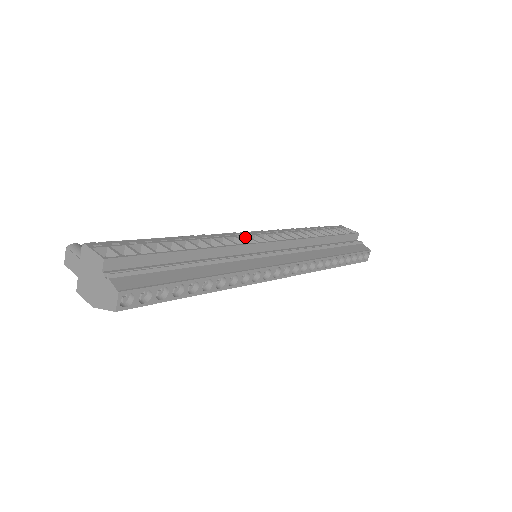
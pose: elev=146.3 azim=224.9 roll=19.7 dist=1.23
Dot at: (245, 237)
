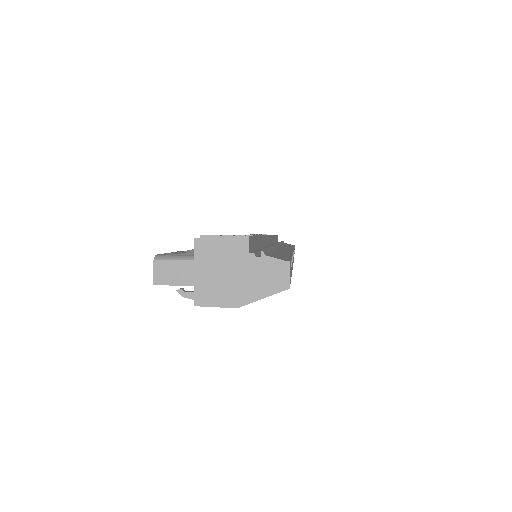
Dot at: occluded
